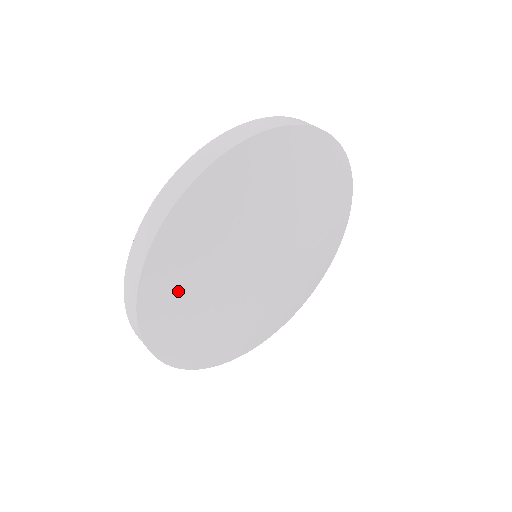
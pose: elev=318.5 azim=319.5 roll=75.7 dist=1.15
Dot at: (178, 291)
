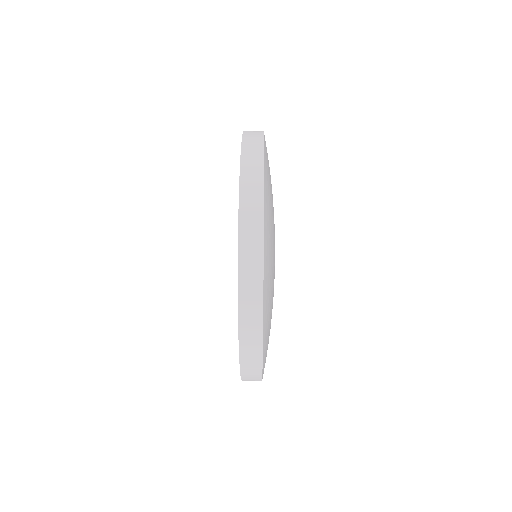
Dot at: (268, 336)
